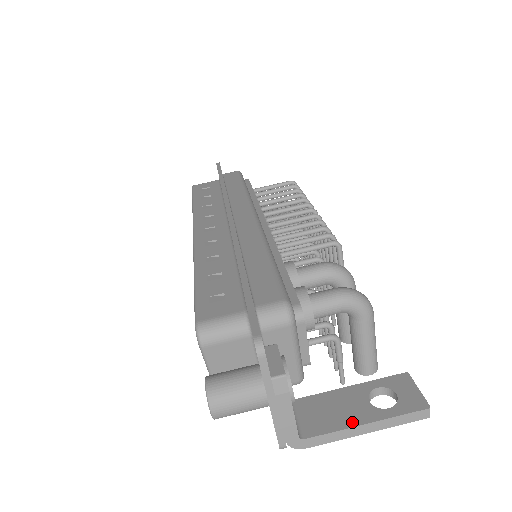
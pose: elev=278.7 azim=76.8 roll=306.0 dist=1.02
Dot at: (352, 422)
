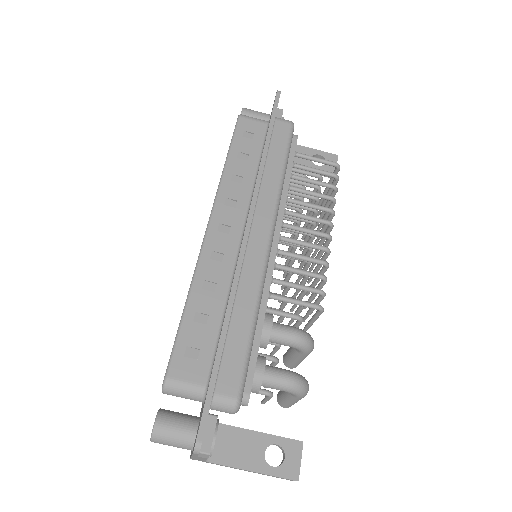
Dot at: (244, 465)
